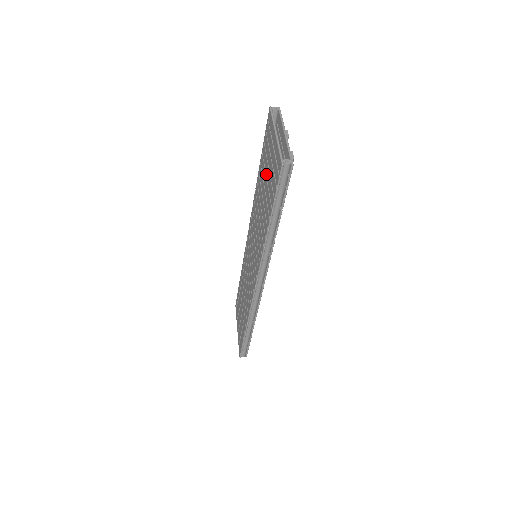
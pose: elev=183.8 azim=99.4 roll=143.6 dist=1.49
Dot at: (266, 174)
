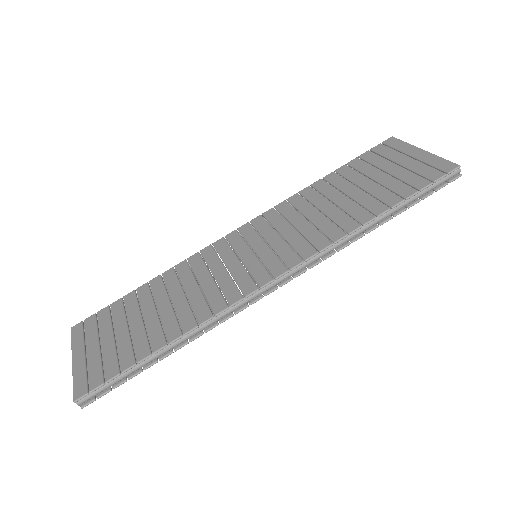
Dot at: (372, 176)
